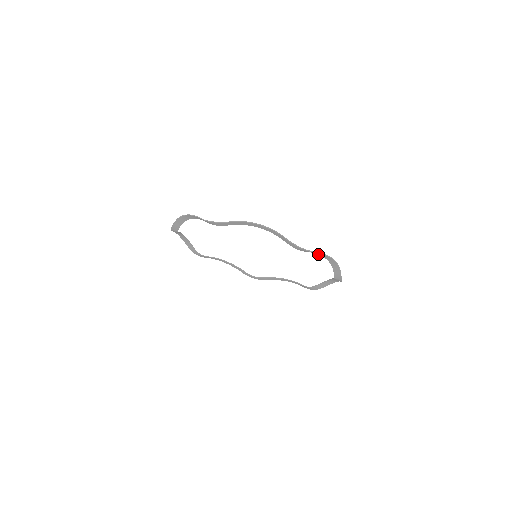
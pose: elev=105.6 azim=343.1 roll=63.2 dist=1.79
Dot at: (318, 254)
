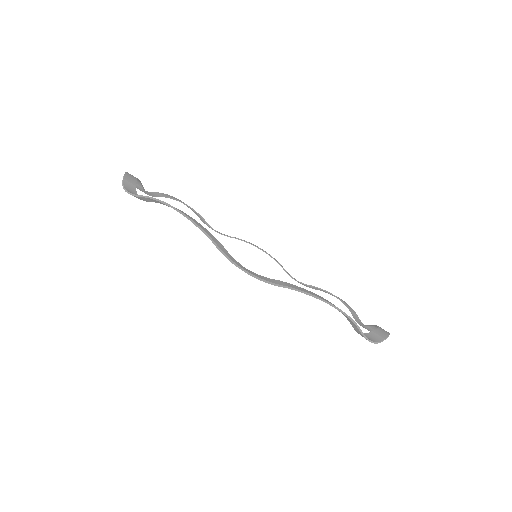
Dot at: (377, 330)
